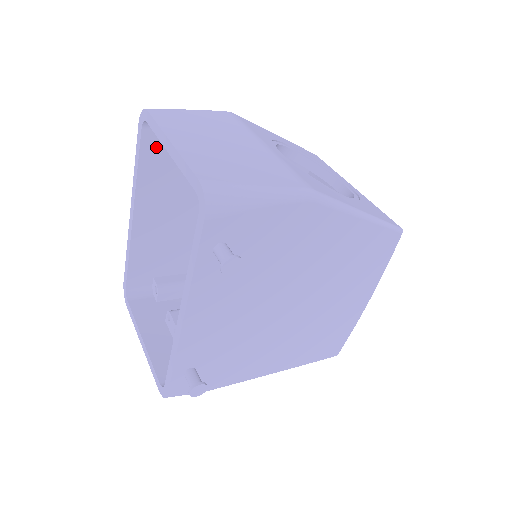
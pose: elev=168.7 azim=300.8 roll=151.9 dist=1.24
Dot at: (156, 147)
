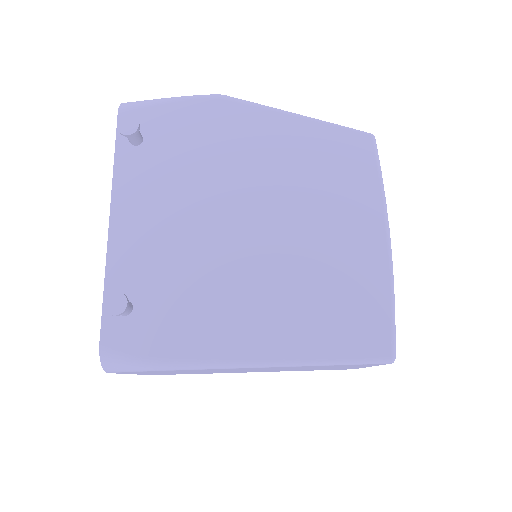
Dot at: occluded
